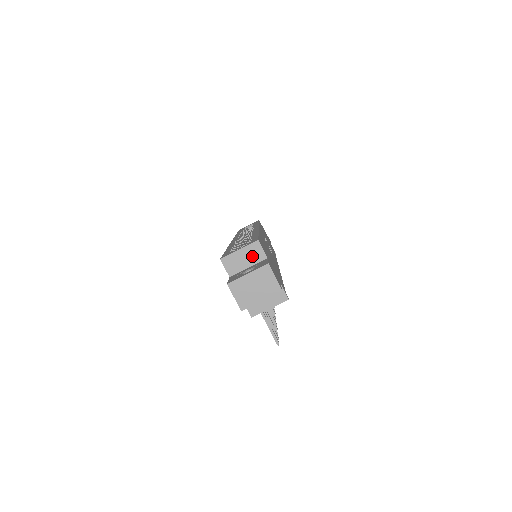
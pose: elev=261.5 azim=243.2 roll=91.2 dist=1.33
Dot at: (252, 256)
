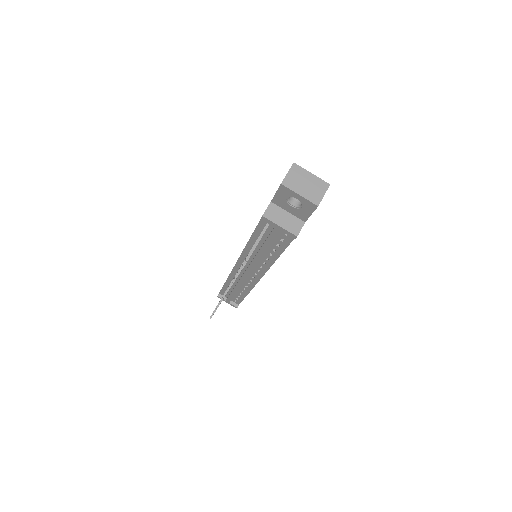
Dot at: occluded
